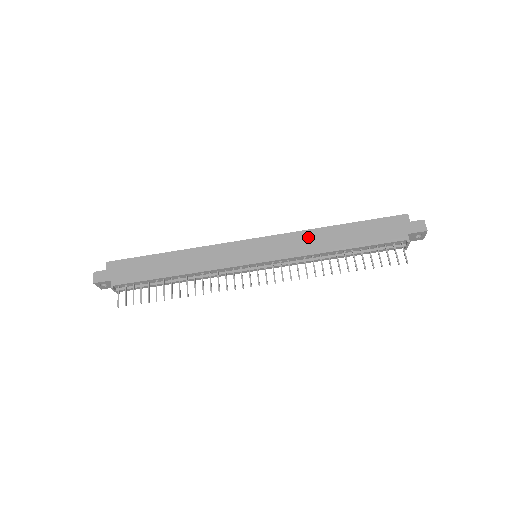
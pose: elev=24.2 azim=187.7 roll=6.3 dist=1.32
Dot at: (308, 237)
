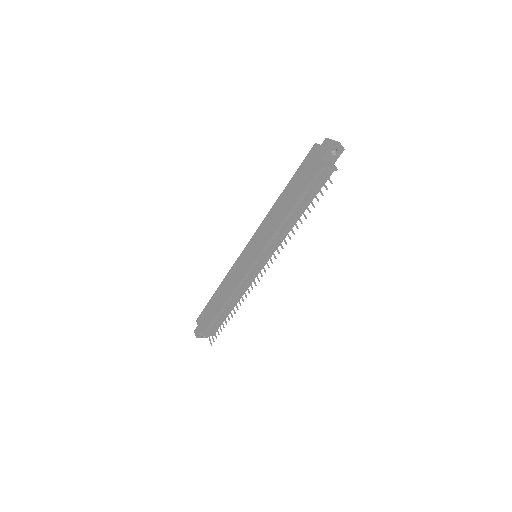
Dot at: (270, 219)
